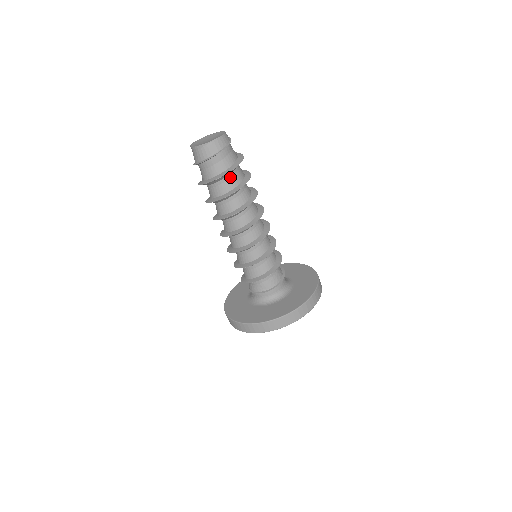
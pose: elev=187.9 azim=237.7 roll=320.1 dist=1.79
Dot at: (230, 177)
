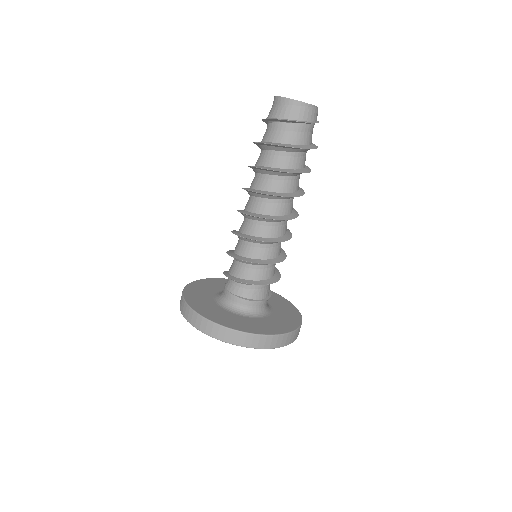
Dot at: (305, 154)
